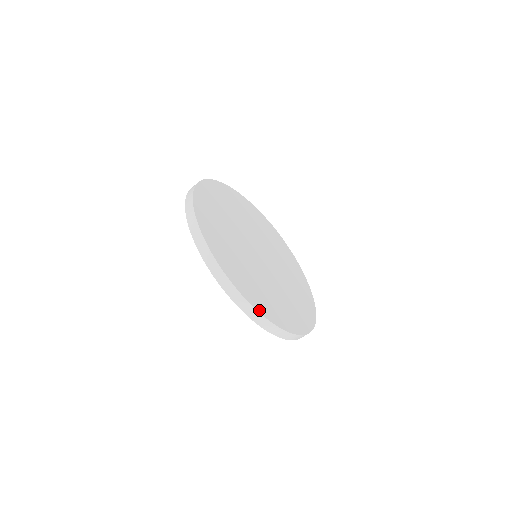
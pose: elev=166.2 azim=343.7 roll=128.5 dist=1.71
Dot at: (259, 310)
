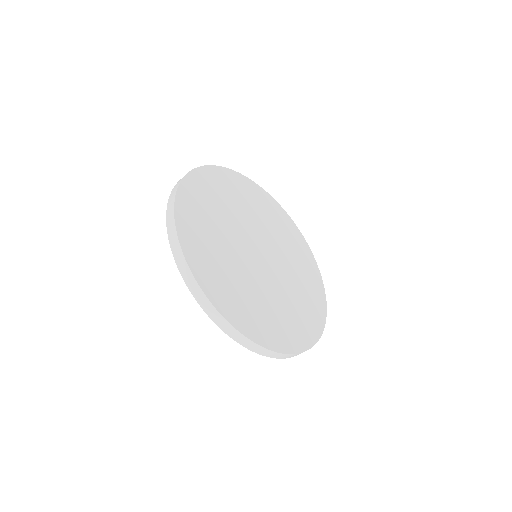
Dot at: (278, 349)
